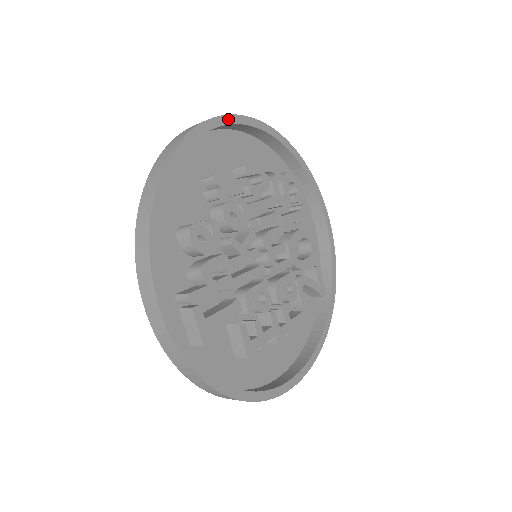
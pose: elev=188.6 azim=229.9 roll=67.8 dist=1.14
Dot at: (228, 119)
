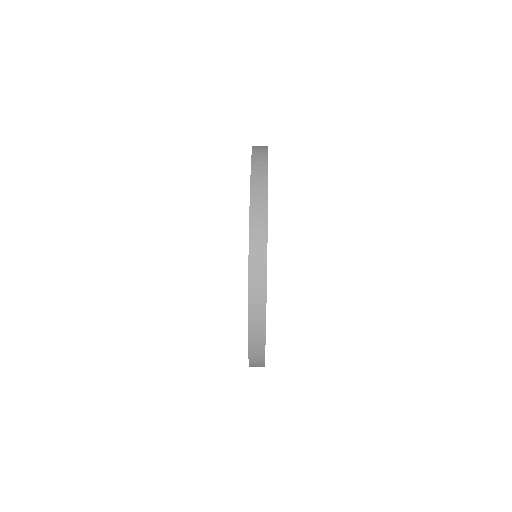
Dot at: (265, 333)
